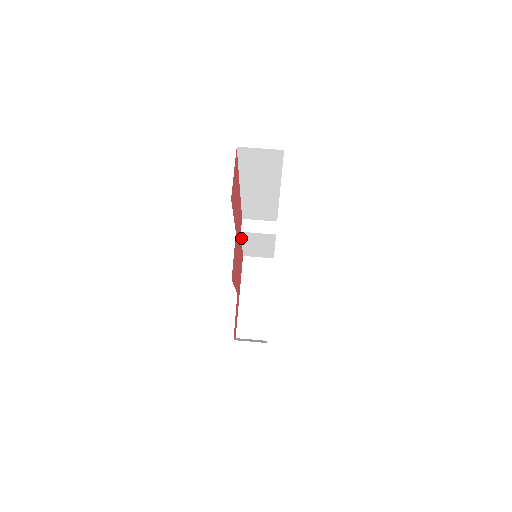
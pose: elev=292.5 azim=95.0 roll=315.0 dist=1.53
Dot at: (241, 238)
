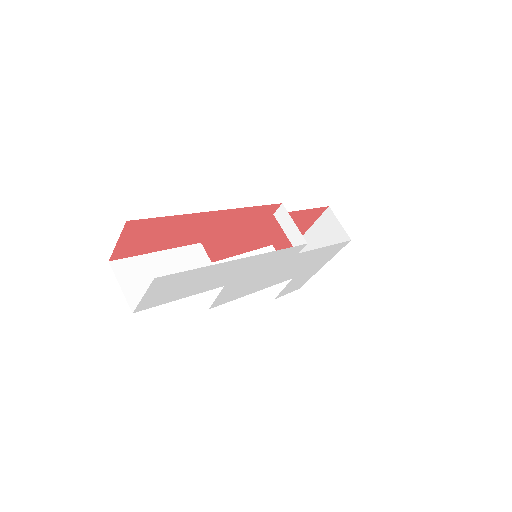
Dot at: occluded
